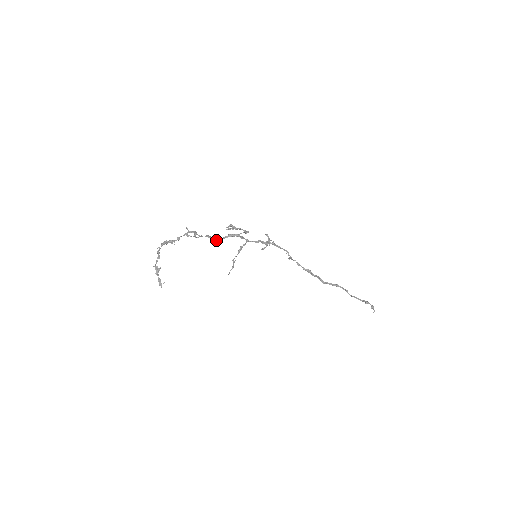
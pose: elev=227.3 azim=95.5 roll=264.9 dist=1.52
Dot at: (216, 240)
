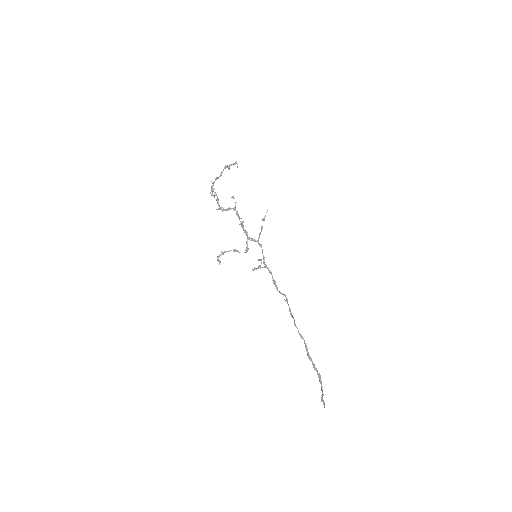
Dot at: (240, 221)
